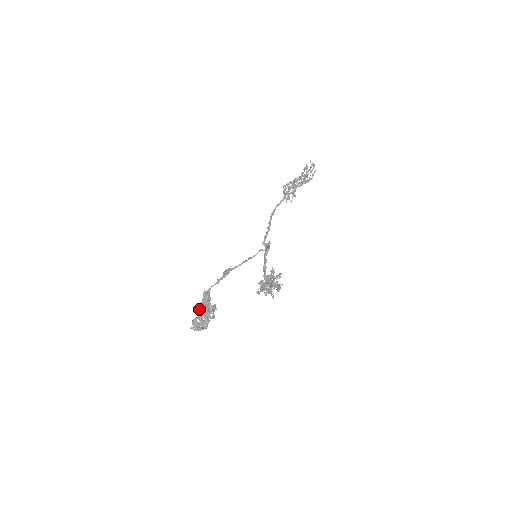
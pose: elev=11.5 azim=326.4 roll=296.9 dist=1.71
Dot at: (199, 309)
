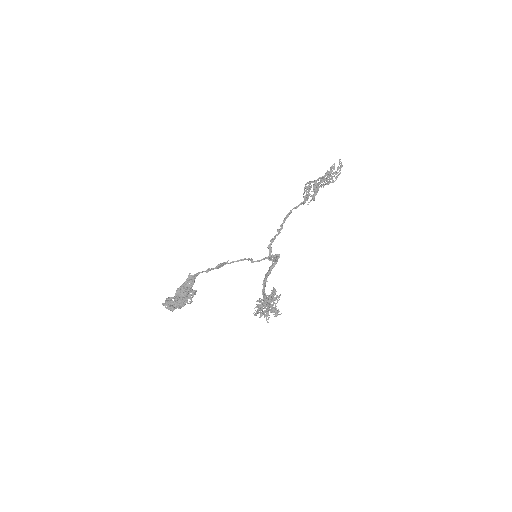
Dot at: (179, 292)
